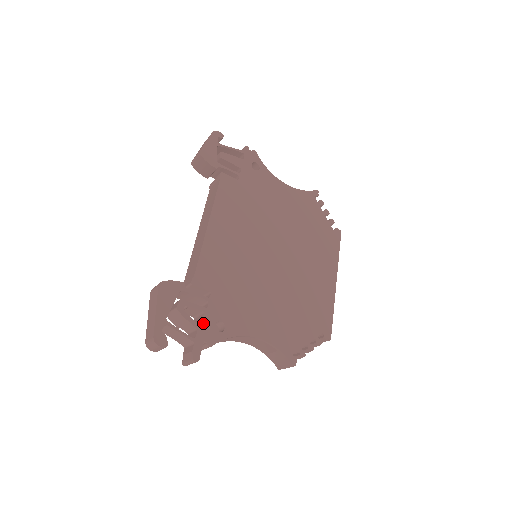
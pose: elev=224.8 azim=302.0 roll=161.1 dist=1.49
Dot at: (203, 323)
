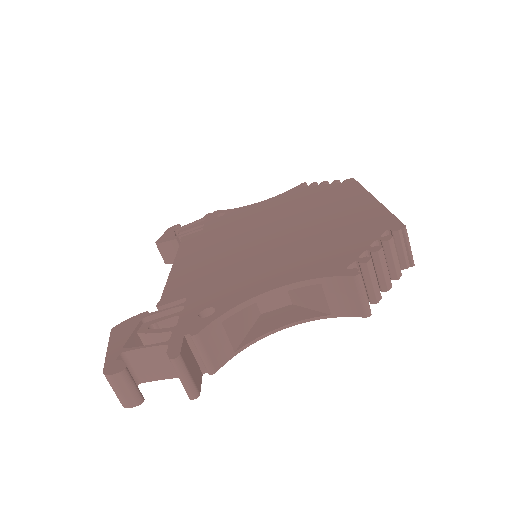
Dot at: (180, 323)
